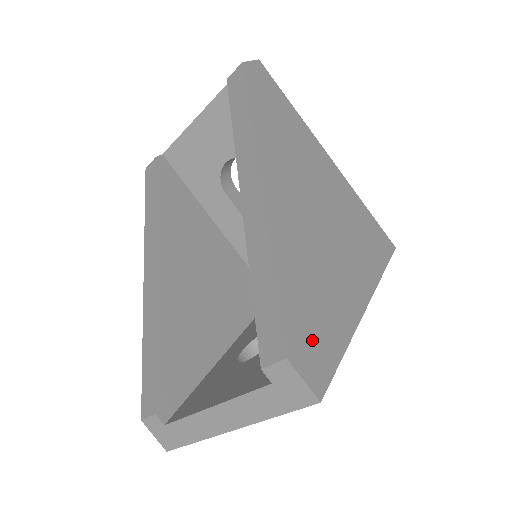
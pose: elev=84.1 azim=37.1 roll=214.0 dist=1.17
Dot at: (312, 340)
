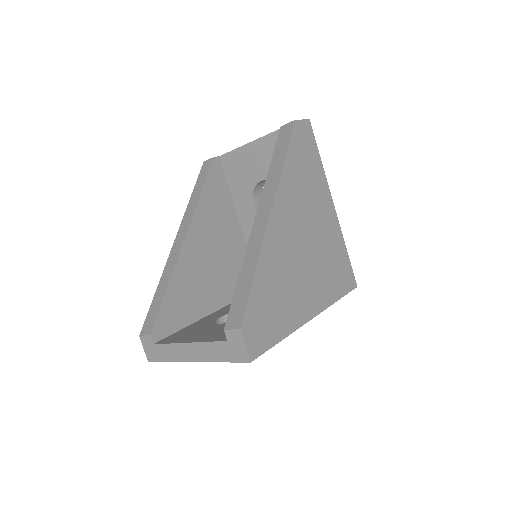
Dot at: (262, 325)
